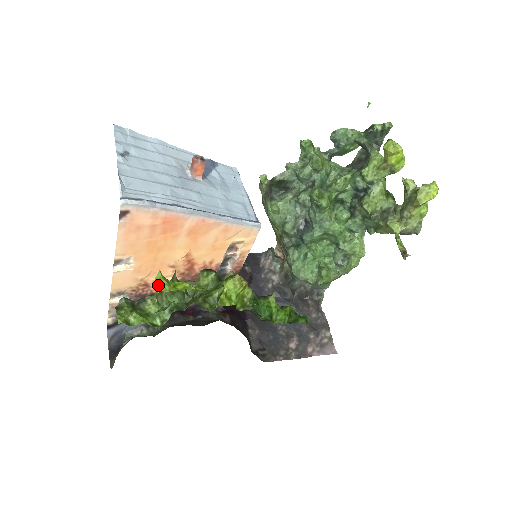
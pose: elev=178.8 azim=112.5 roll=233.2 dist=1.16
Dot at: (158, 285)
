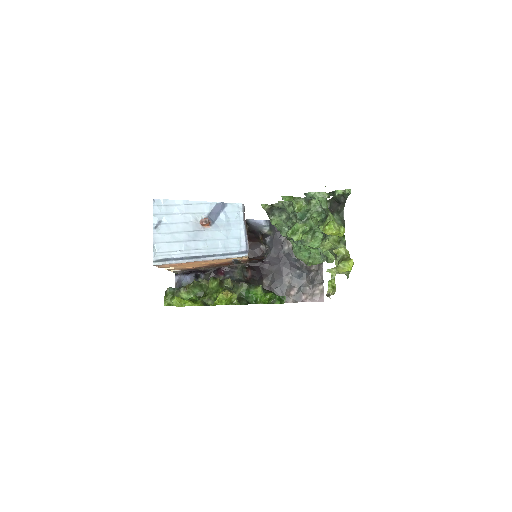
Dot at: (175, 304)
